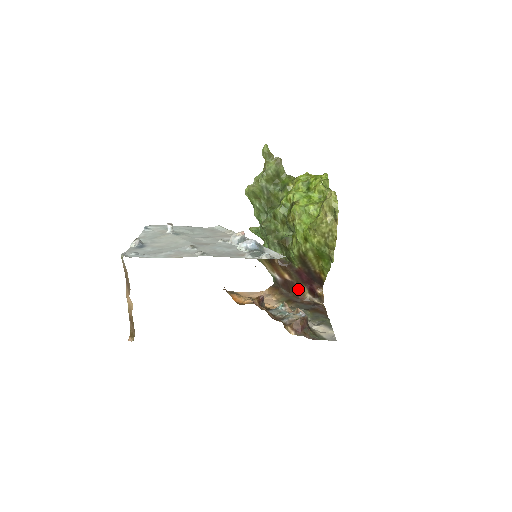
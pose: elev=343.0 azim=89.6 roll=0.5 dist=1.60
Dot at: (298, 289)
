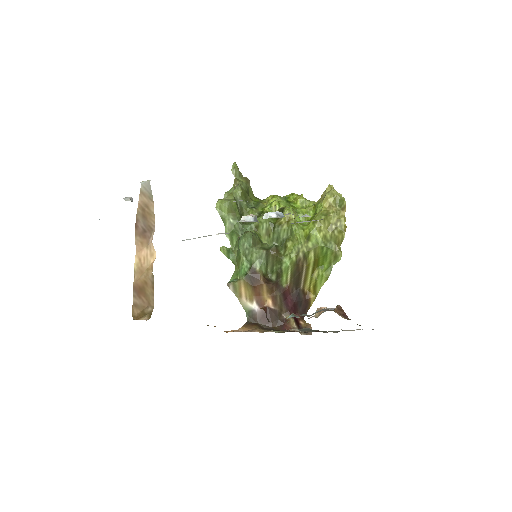
Dot at: (281, 320)
